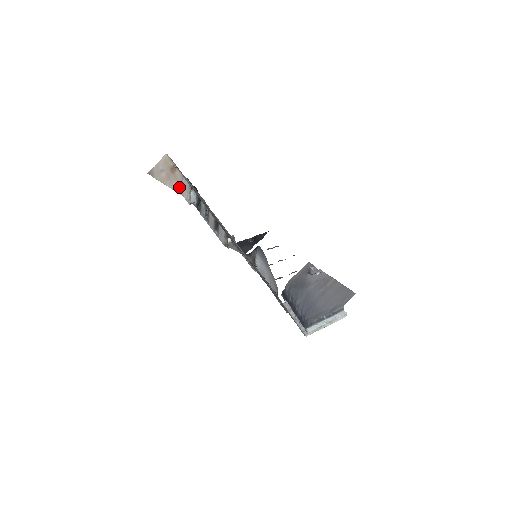
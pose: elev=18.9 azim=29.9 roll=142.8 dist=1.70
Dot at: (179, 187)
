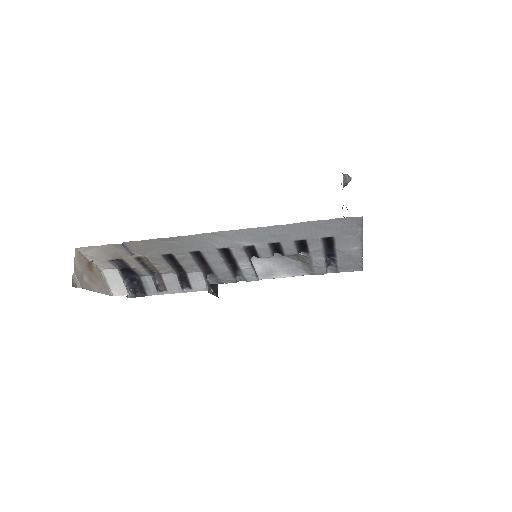
Dot at: (104, 287)
